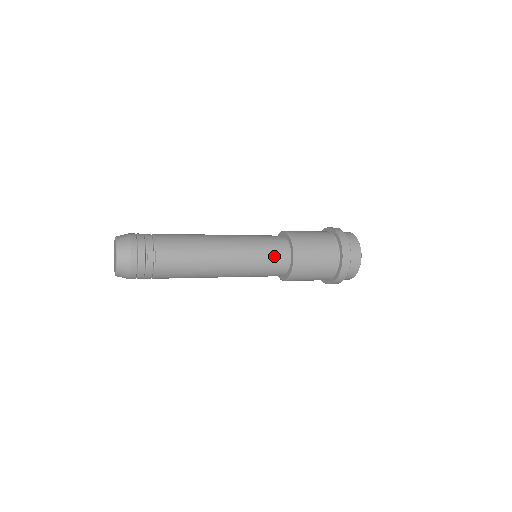
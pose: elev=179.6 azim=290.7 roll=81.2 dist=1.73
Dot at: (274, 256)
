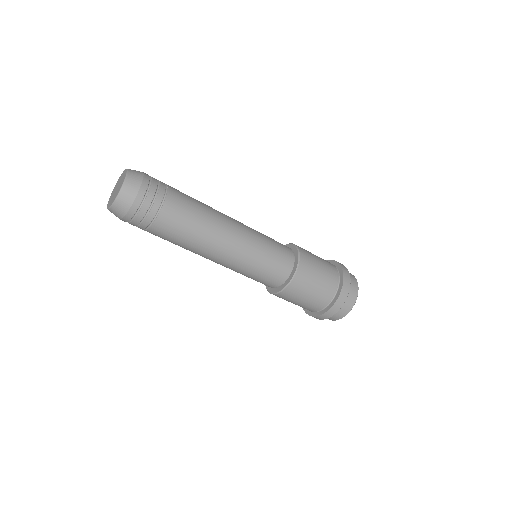
Dot at: (274, 267)
